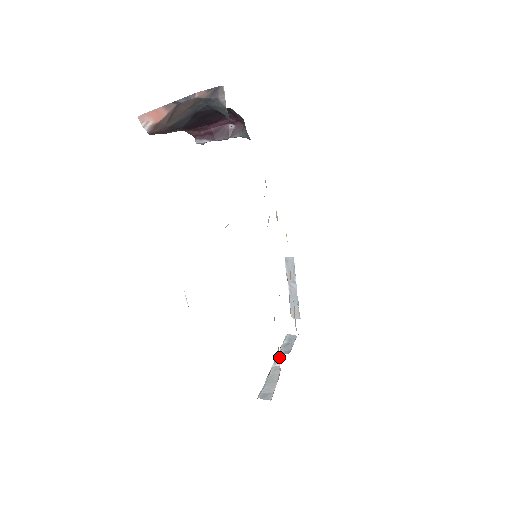
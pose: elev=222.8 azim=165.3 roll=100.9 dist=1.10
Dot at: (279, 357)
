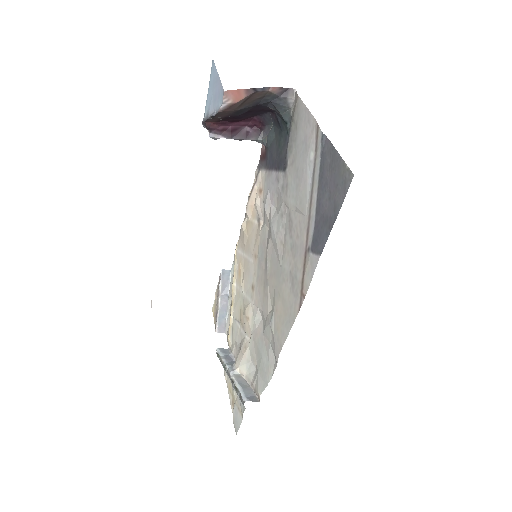
Dot at: (231, 366)
